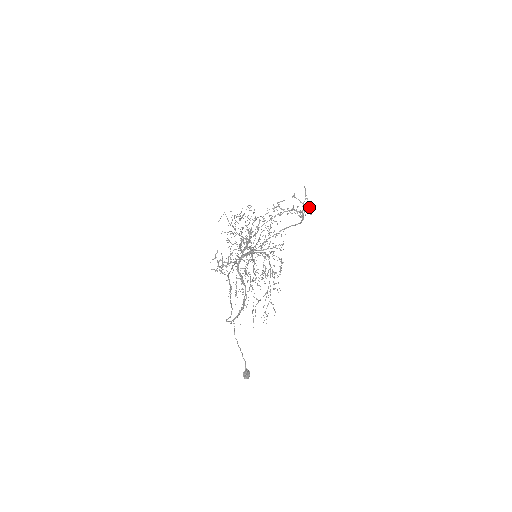
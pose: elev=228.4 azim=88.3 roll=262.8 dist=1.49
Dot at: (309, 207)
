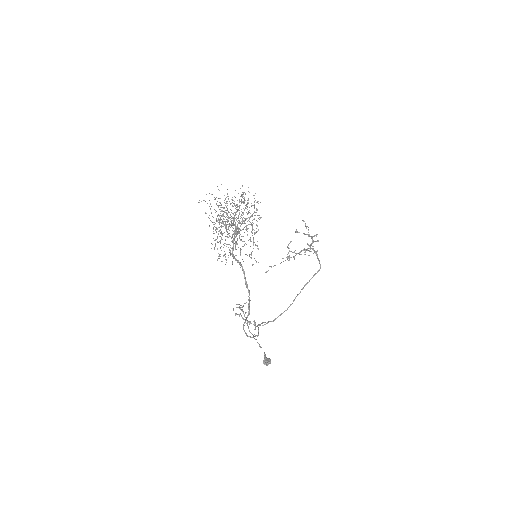
Dot at: (314, 236)
